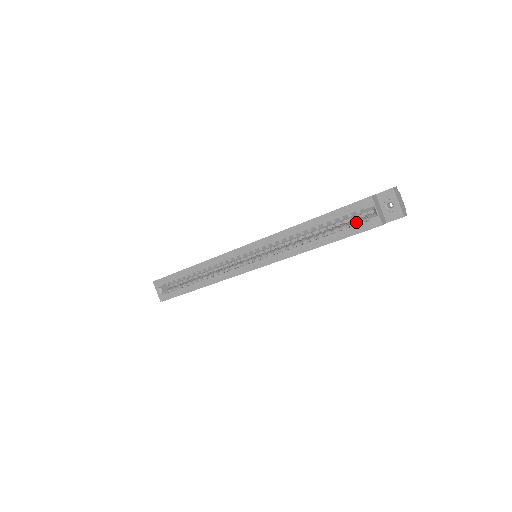
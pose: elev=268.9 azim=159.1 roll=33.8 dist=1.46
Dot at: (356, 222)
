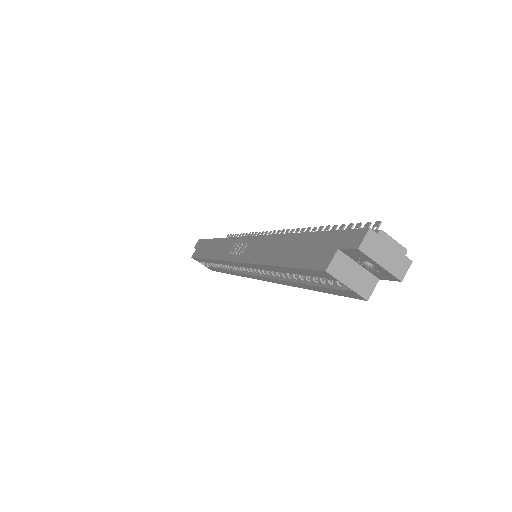
Dot at: (330, 282)
